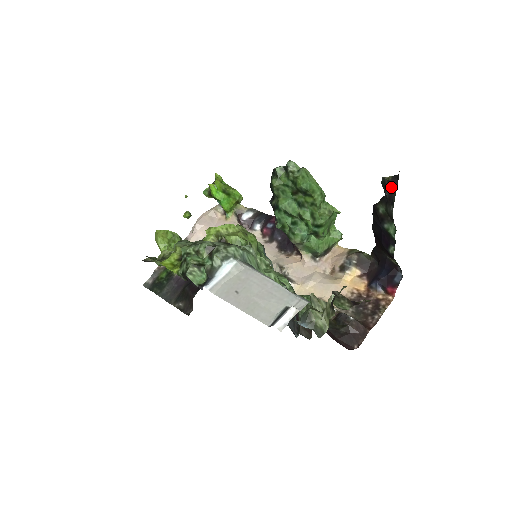
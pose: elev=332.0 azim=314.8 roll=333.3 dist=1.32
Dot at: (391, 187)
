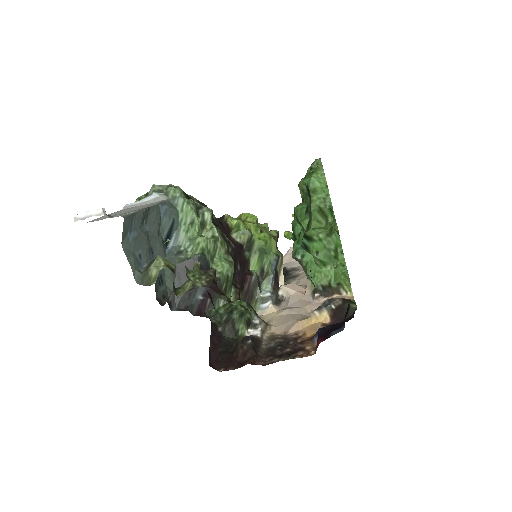
Dot at: occluded
